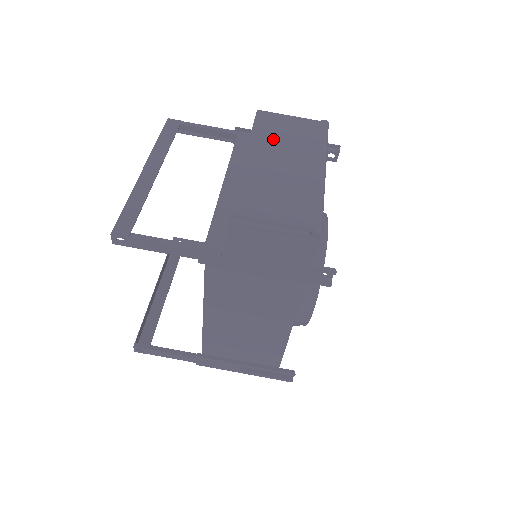
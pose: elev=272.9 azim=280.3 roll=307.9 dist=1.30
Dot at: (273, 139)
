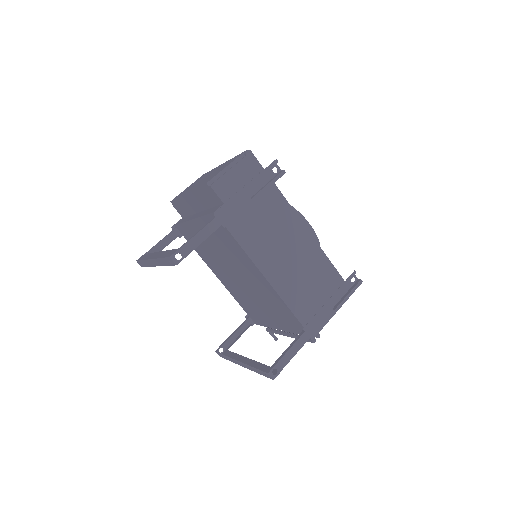
Dot at: occluded
